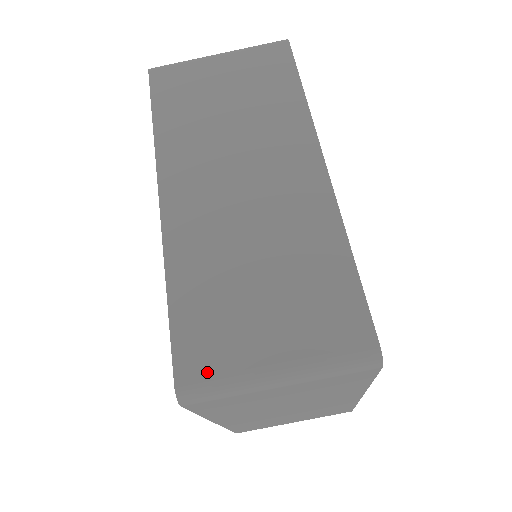
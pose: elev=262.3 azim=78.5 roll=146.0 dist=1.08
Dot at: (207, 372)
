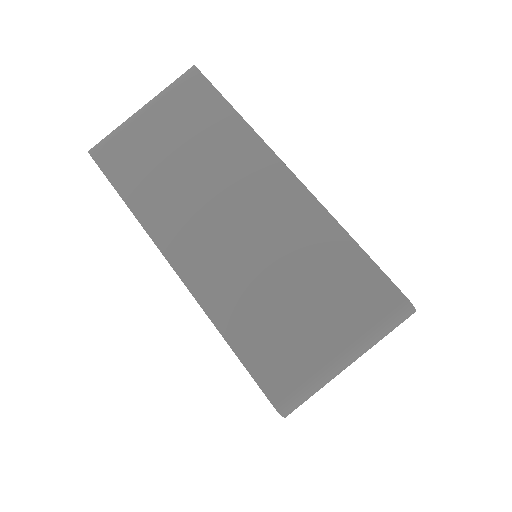
Dot at: (292, 384)
